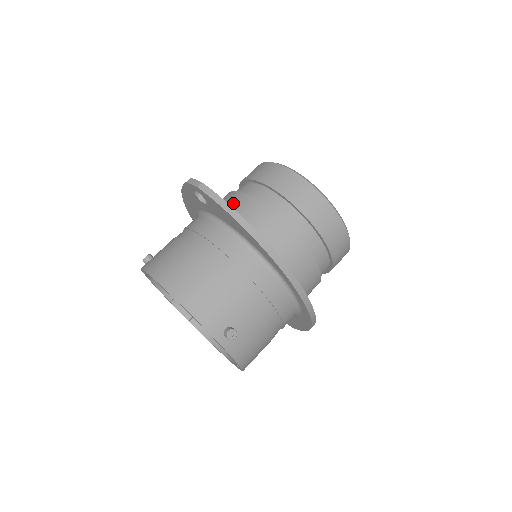
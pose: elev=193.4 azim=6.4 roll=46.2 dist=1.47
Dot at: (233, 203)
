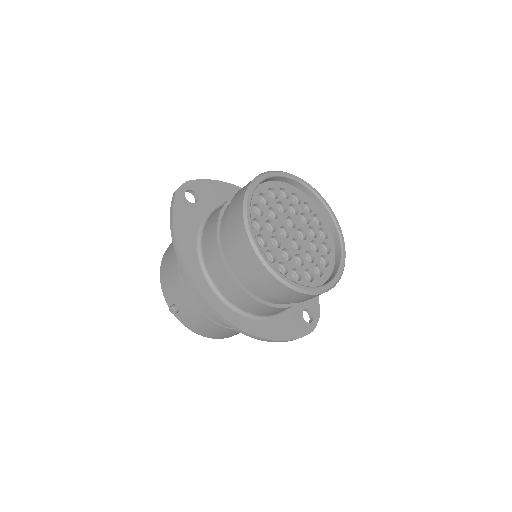
Dot at: (218, 208)
